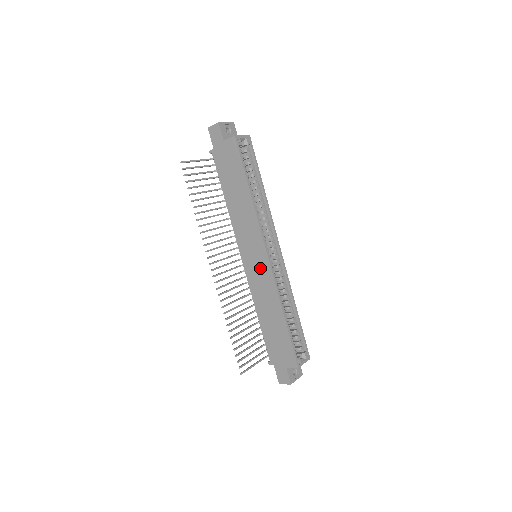
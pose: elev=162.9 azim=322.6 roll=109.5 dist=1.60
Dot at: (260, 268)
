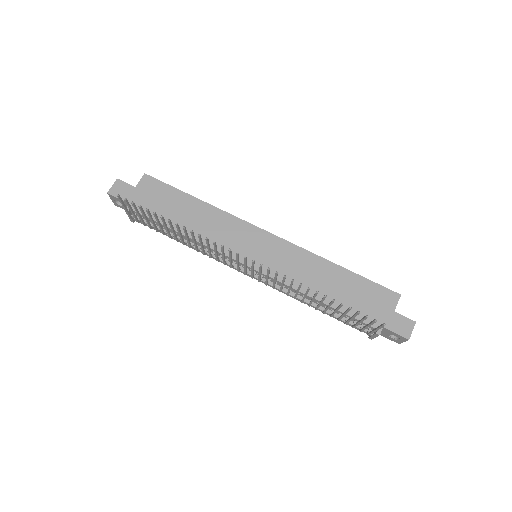
Dot at: (273, 251)
